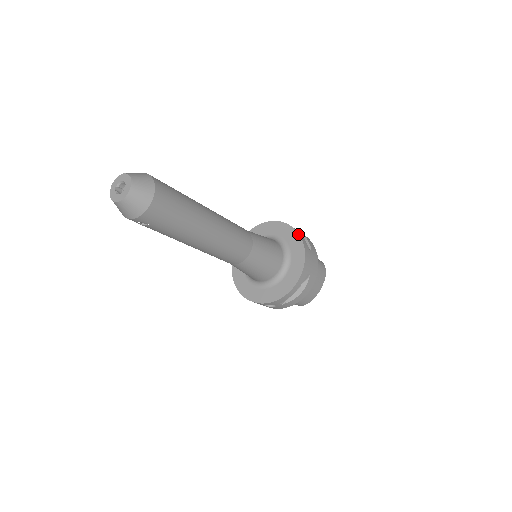
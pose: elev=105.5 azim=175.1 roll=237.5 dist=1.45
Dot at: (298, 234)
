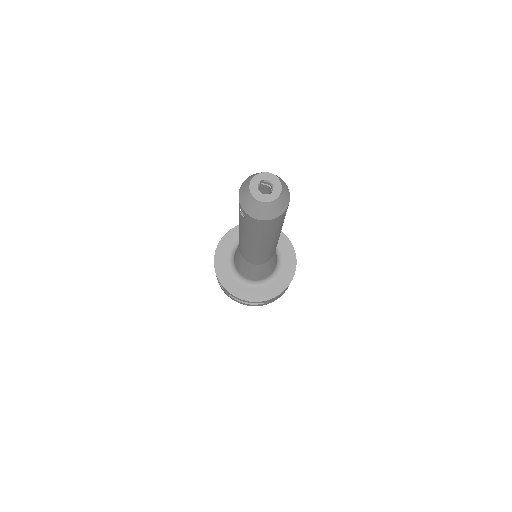
Dot at: occluded
